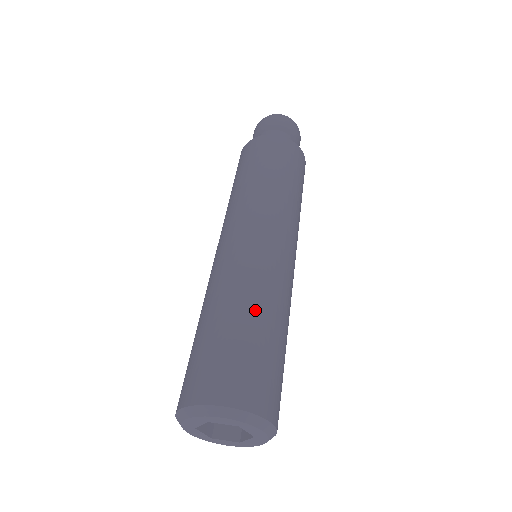
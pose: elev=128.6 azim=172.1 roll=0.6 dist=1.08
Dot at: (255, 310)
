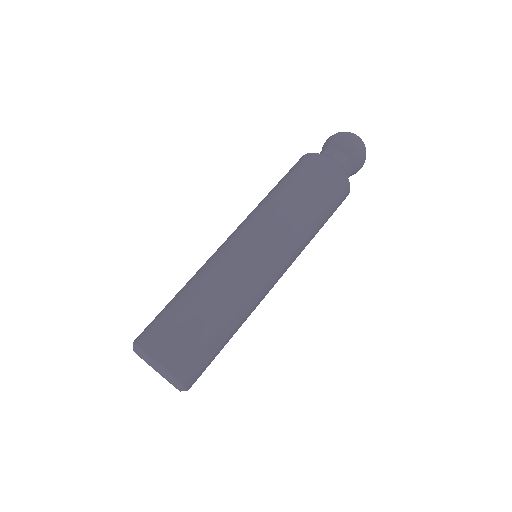
Dot at: (235, 326)
